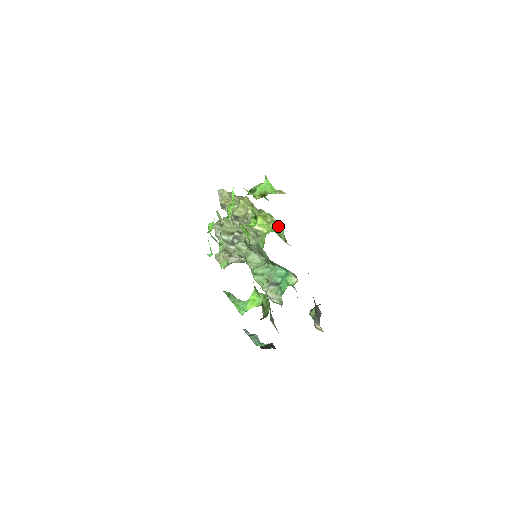
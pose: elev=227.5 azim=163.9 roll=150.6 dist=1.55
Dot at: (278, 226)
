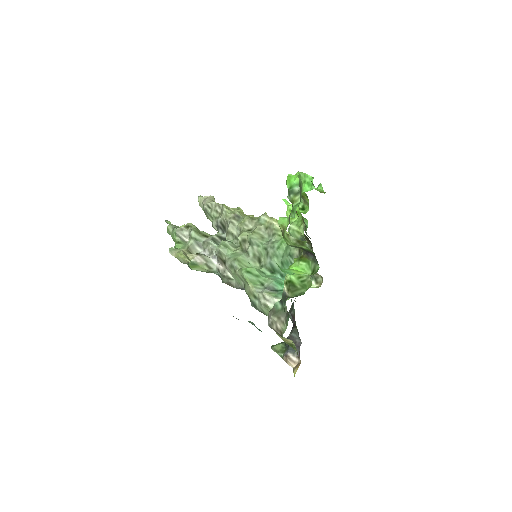
Dot at: occluded
